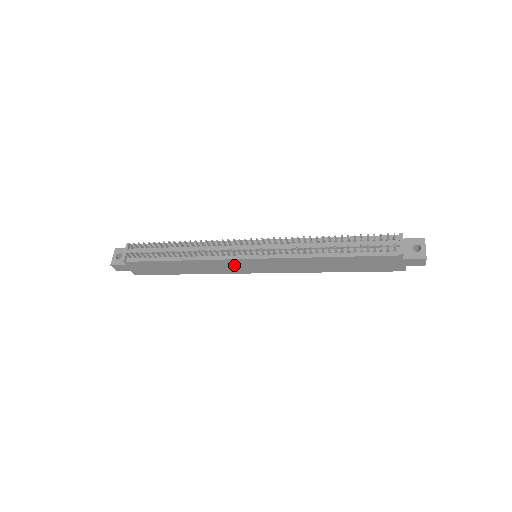
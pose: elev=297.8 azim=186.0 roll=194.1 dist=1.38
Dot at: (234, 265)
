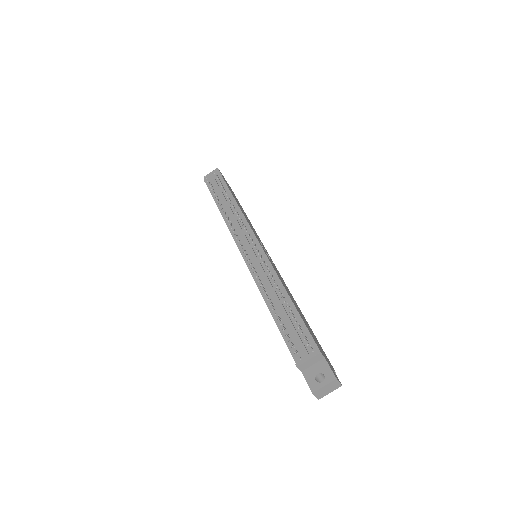
Dot at: occluded
